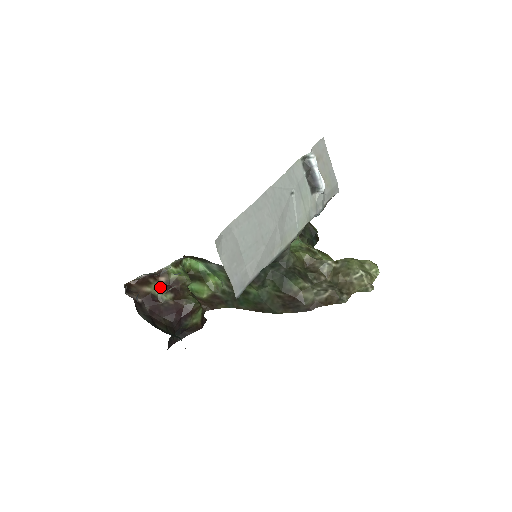
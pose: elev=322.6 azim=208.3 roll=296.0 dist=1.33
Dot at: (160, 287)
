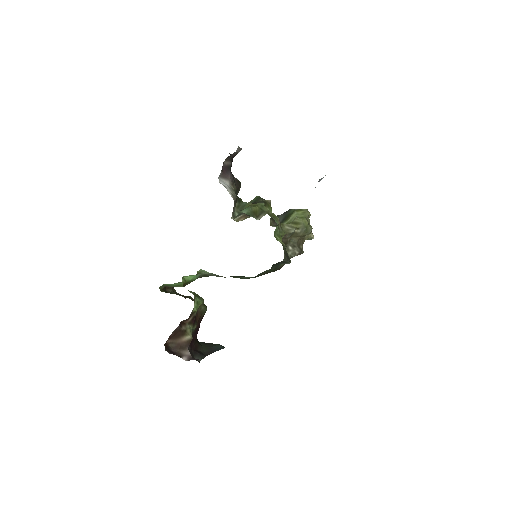
Dot at: (191, 326)
